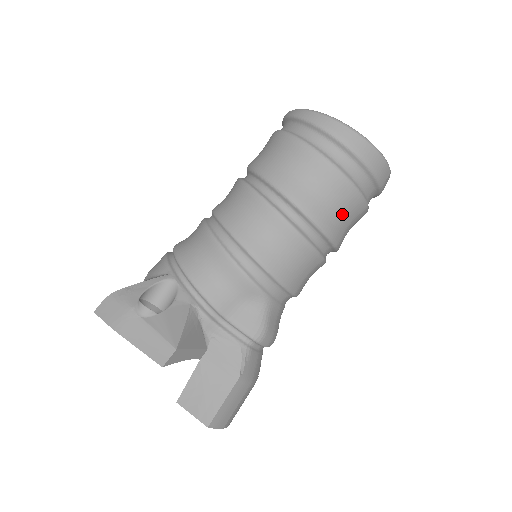
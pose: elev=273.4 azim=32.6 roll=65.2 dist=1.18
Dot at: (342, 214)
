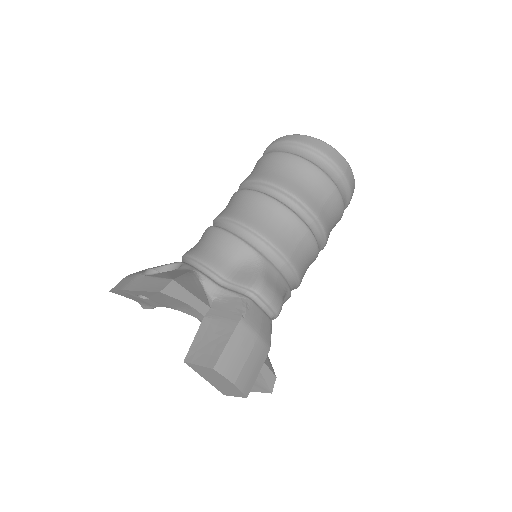
Dot at: (313, 189)
